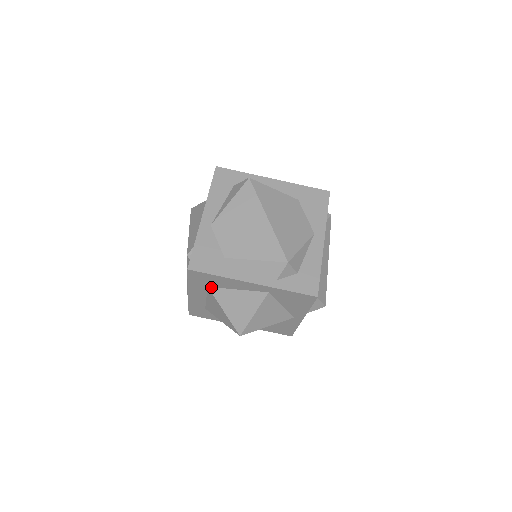
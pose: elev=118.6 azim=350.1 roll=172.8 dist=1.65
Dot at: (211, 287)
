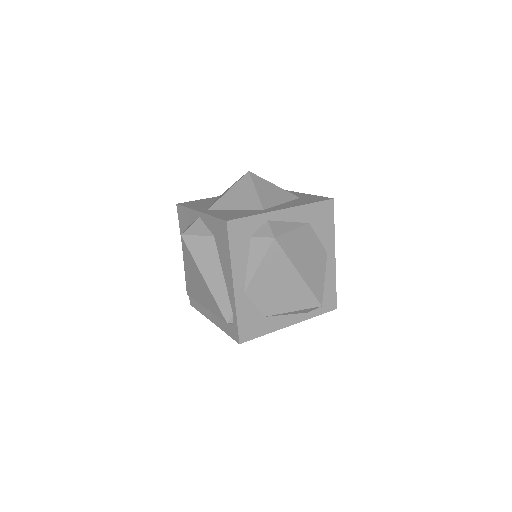
Dot at: occluded
